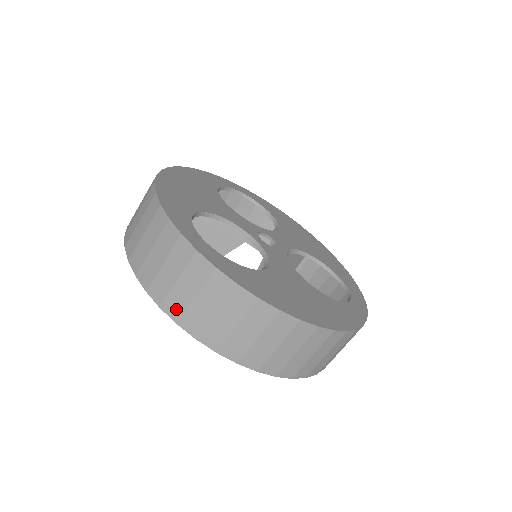
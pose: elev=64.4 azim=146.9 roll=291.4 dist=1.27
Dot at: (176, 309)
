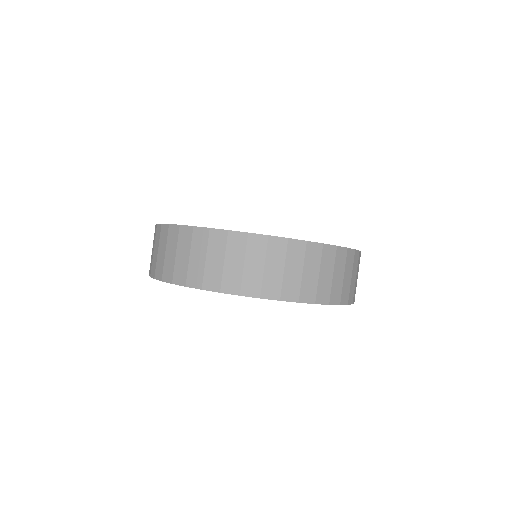
Dot at: occluded
